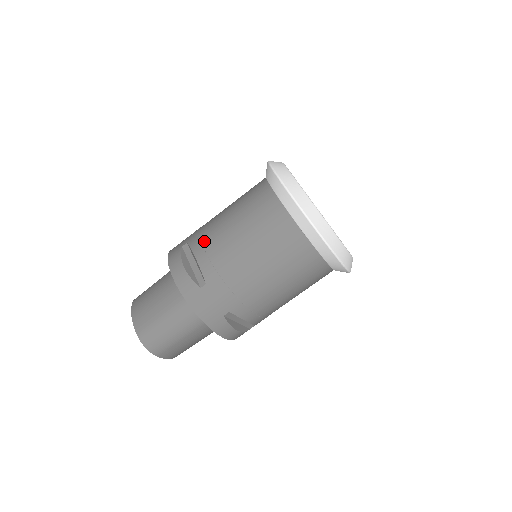
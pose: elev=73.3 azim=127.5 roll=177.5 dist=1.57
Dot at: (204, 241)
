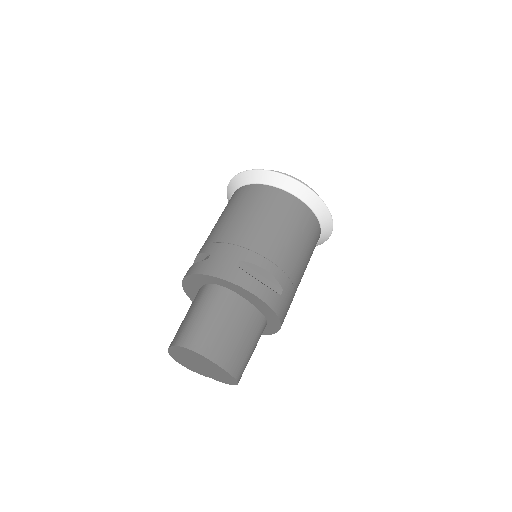
Dot at: occluded
